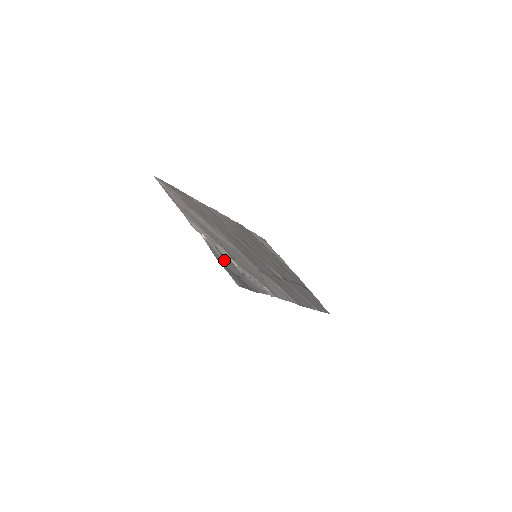
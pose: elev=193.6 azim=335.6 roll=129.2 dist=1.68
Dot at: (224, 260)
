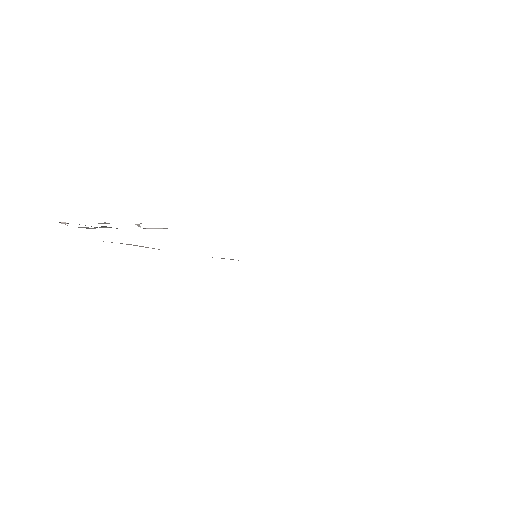
Dot at: occluded
